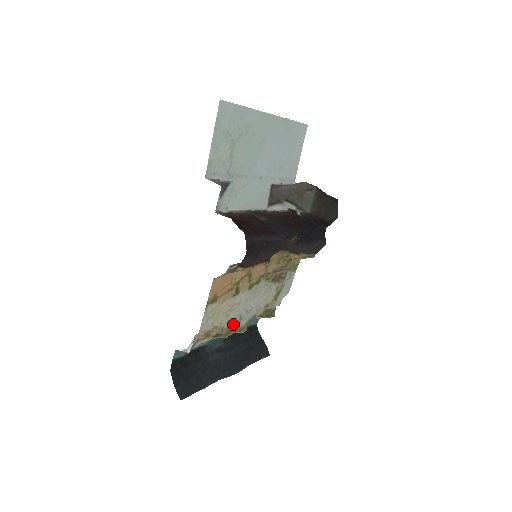
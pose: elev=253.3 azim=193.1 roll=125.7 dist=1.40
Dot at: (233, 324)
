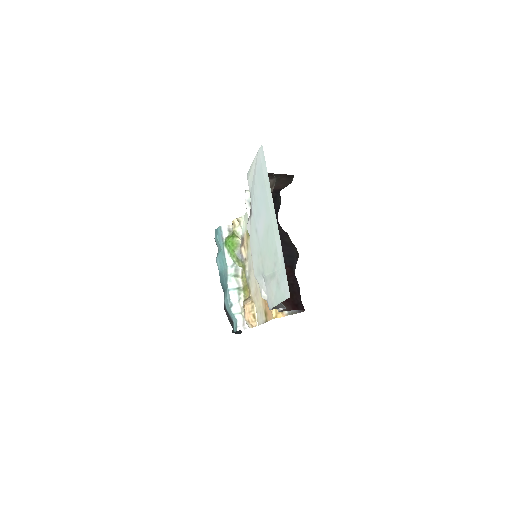
Dot at: (249, 286)
